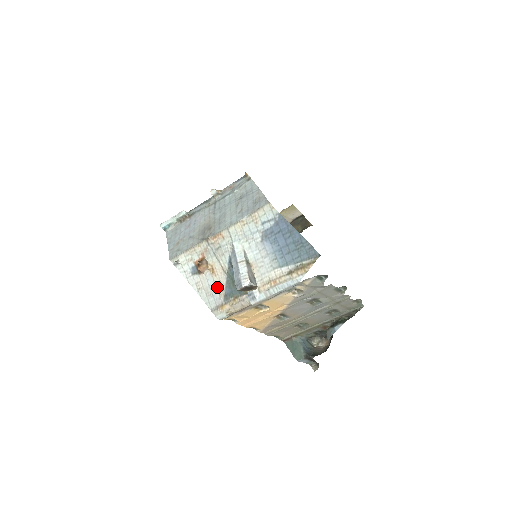
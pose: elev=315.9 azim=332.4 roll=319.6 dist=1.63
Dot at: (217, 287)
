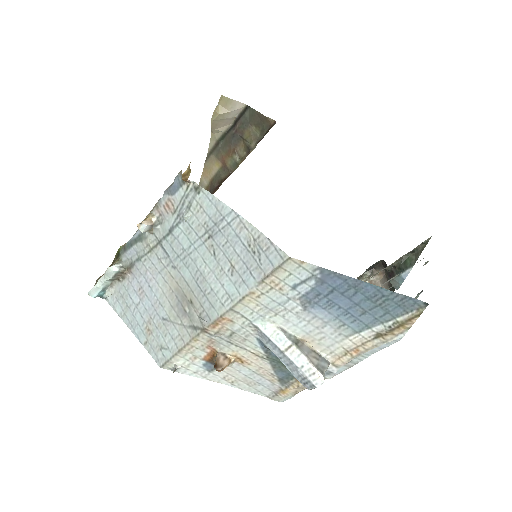
Dot at: (260, 375)
